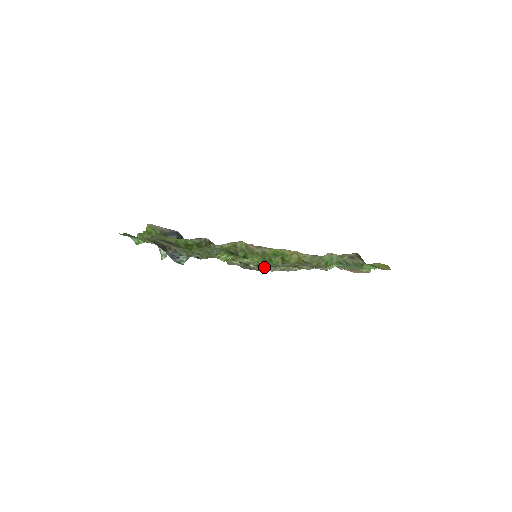
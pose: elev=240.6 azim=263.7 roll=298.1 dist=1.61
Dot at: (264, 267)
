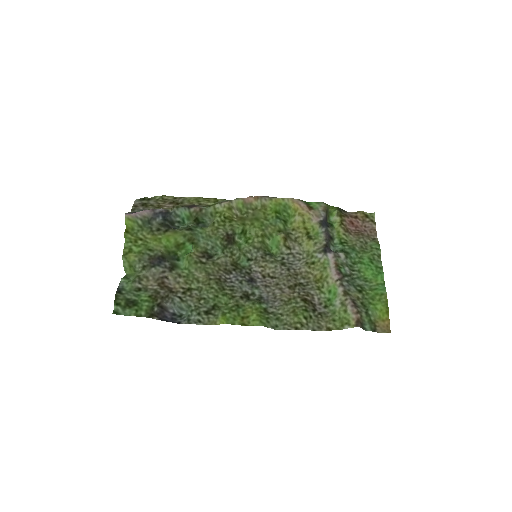
Dot at: (265, 299)
